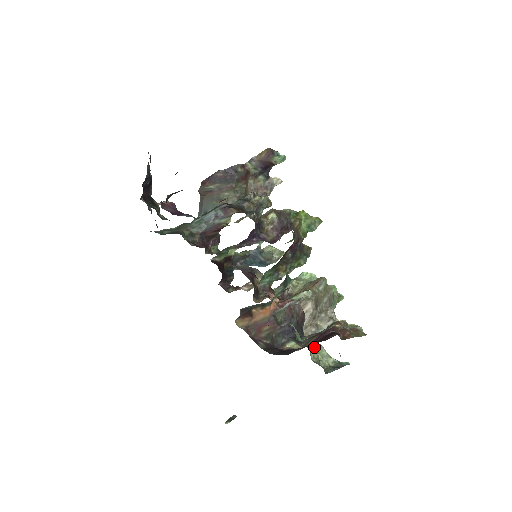
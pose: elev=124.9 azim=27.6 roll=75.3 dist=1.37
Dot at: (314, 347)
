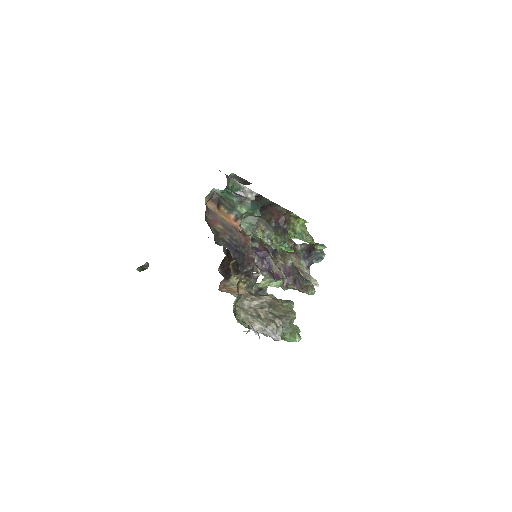
Dot at: (244, 319)
